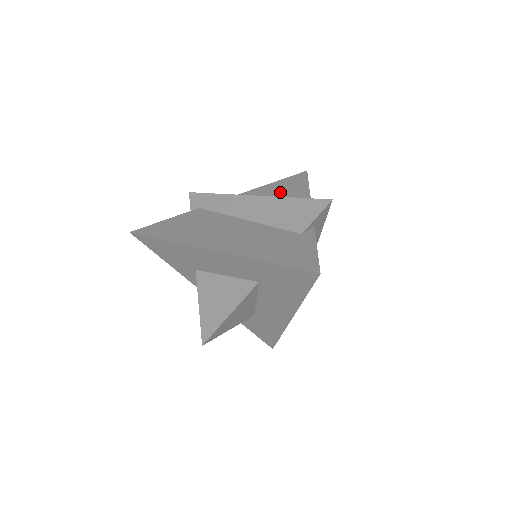
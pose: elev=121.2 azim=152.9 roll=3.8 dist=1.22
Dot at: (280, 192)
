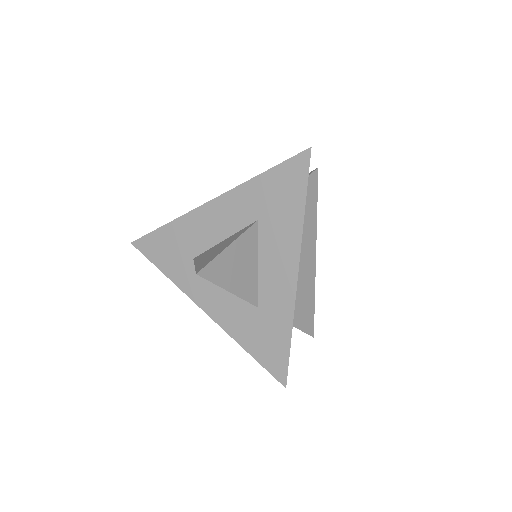
Dot at: occluded
